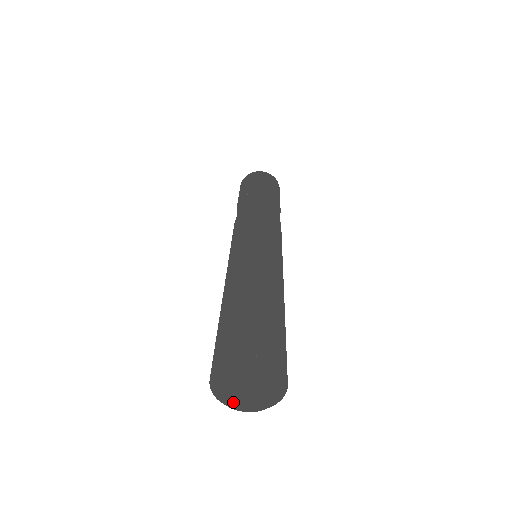
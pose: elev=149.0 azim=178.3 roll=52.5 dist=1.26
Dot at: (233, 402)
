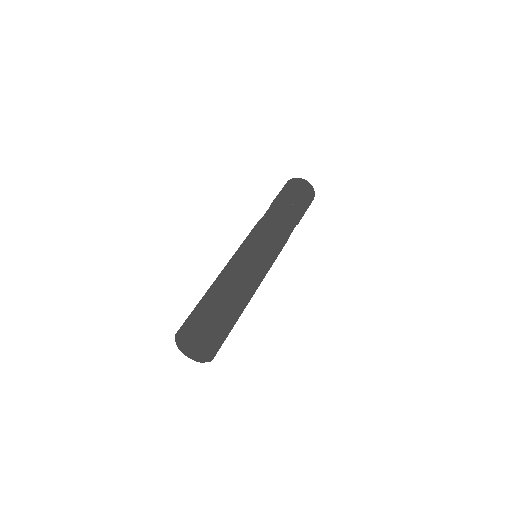
Dot at: (194, 358)
